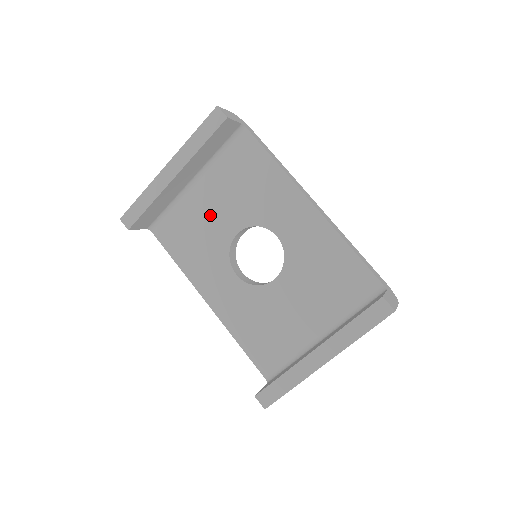
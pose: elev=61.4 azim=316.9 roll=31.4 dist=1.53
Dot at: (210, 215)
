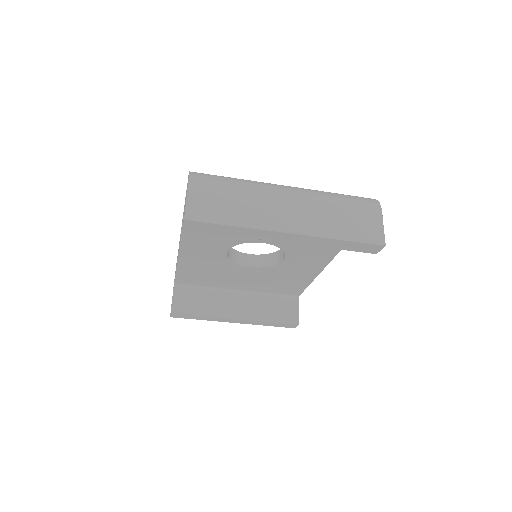
Dot at: occluded
